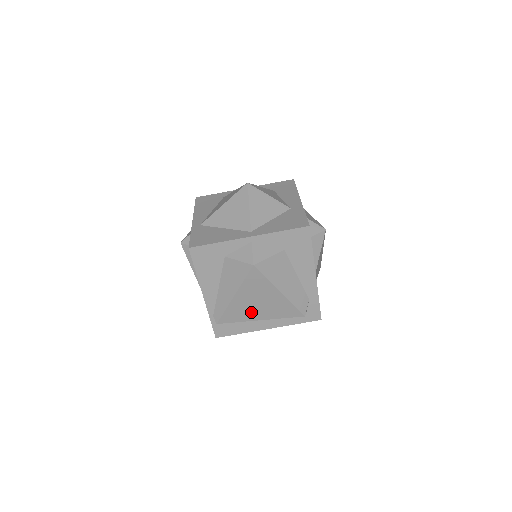
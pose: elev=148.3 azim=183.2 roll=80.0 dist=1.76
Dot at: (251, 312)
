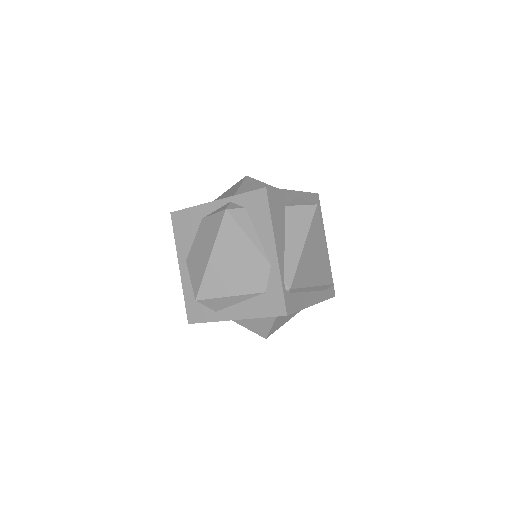
Dot at: (310, 272)
